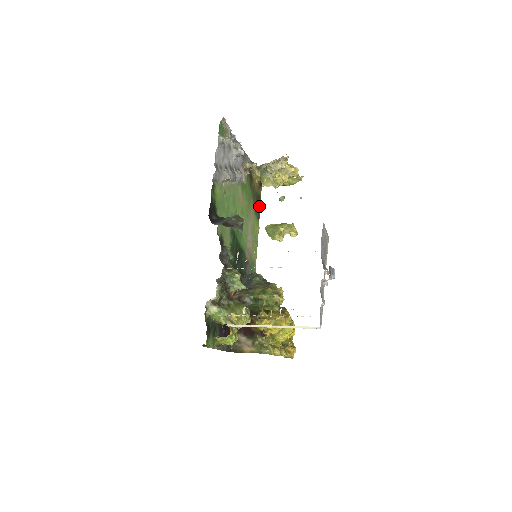
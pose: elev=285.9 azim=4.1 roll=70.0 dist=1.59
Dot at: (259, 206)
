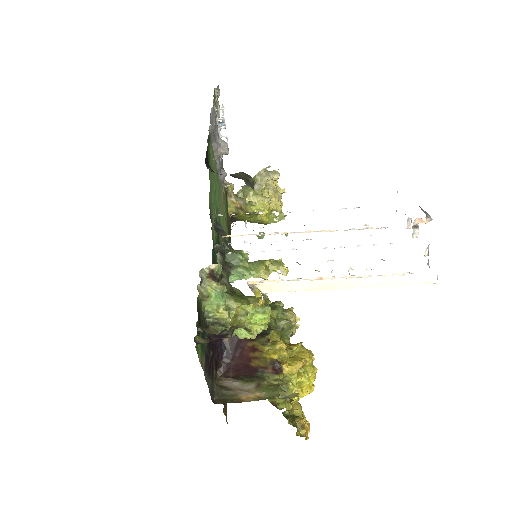
Dot at: (230, 242)
